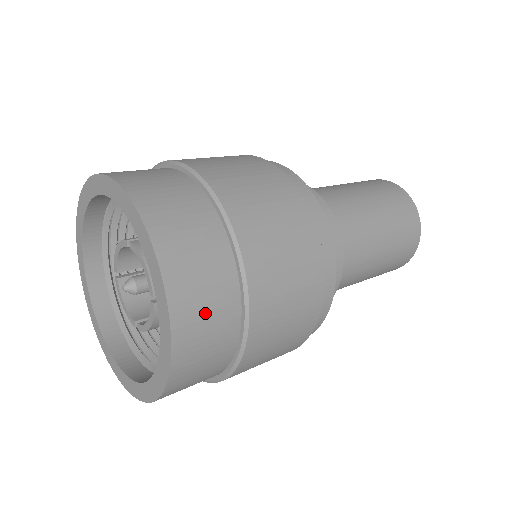
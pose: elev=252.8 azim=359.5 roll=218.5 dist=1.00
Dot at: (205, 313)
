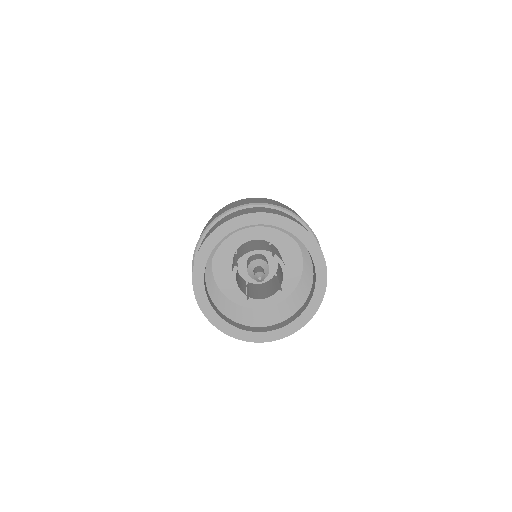
Dot at: (290, 217)
